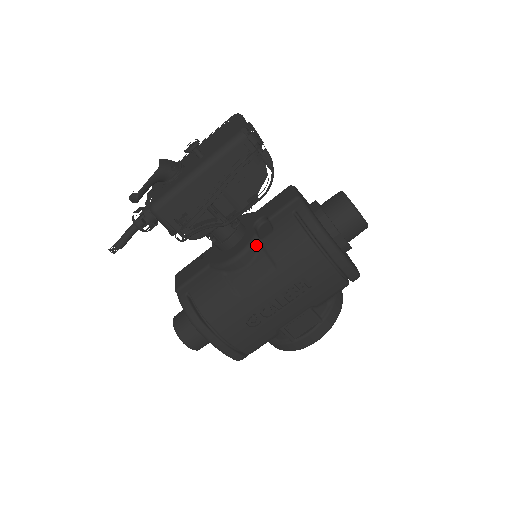
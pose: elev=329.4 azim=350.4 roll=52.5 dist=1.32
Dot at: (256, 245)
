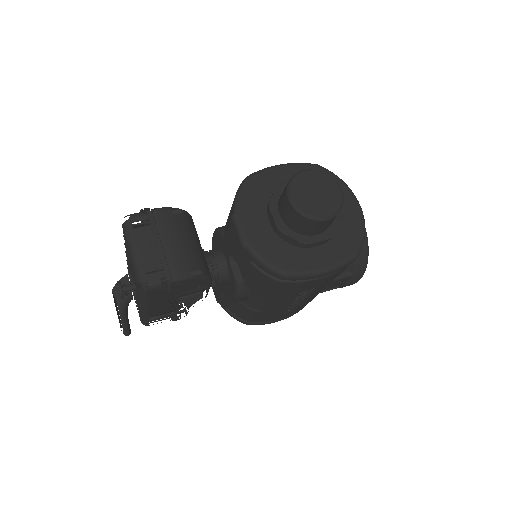
Dot at: (243, 287)
